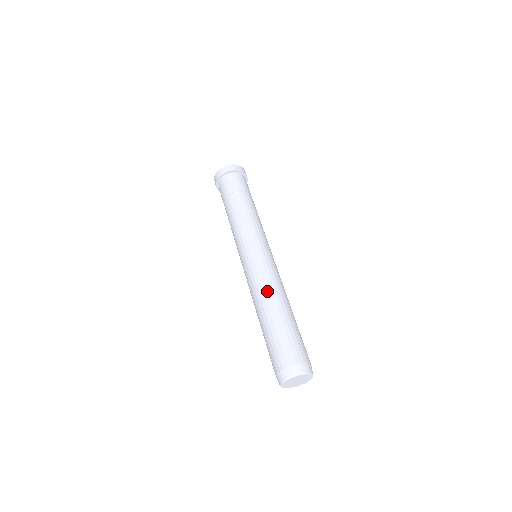
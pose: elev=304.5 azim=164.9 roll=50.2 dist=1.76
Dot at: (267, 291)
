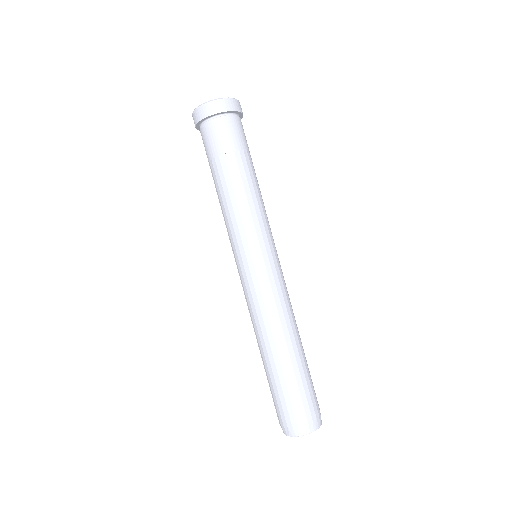
Dot at: (270, 326)
